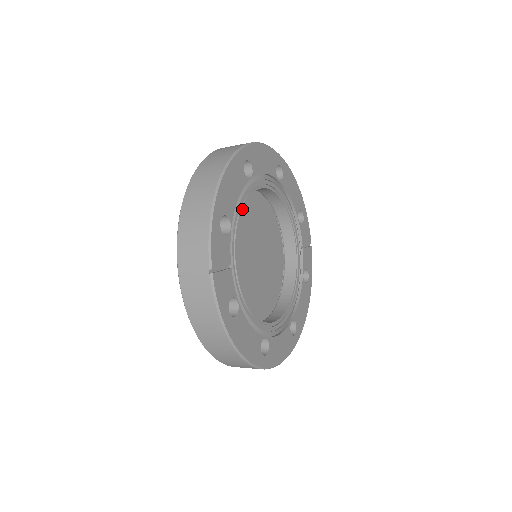
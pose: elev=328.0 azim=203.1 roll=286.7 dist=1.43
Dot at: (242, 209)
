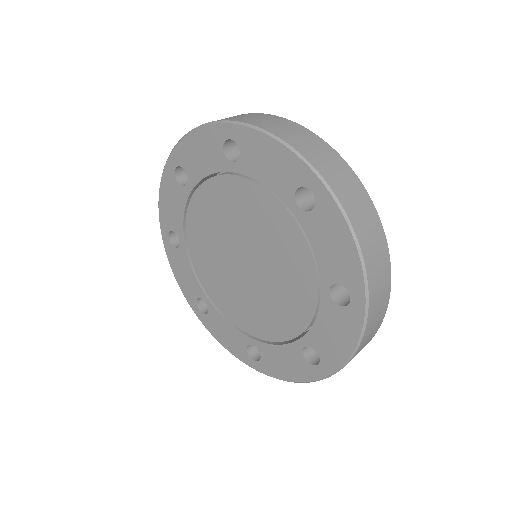
Dot at: occluded
